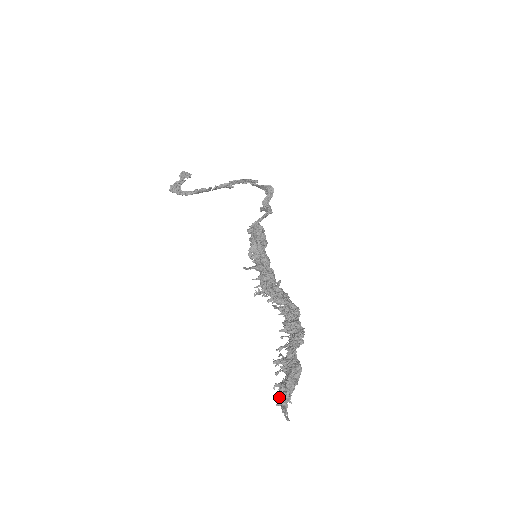
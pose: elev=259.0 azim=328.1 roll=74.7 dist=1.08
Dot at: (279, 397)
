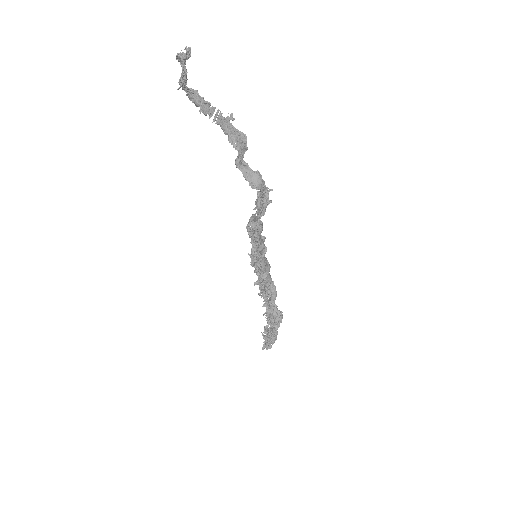
Dot at: occluded
